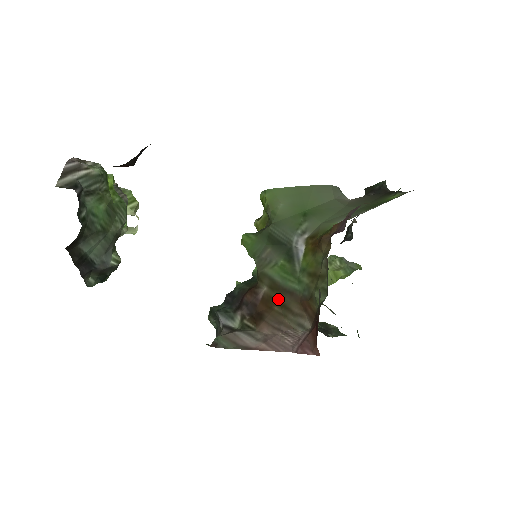
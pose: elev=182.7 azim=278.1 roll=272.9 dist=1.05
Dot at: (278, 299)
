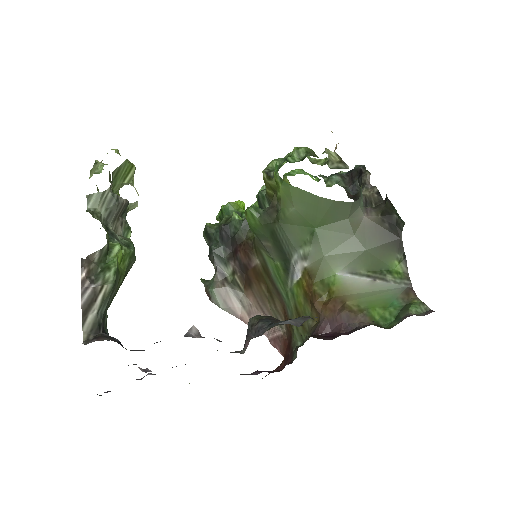
Dot at: (267, 283)
